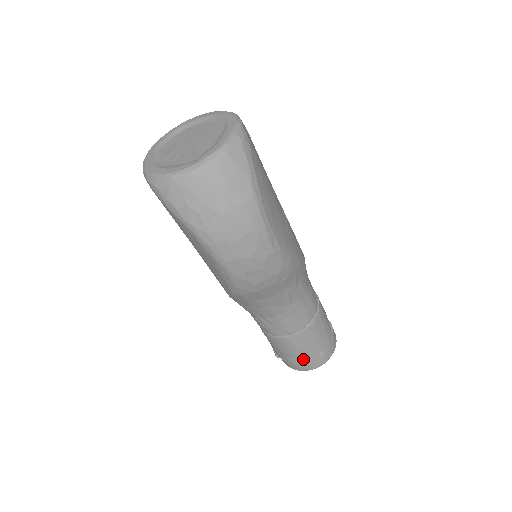
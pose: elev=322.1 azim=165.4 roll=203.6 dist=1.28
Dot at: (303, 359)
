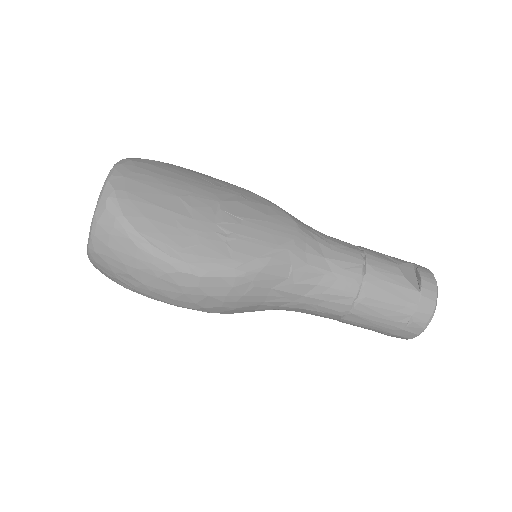
Dot at: (390, 331)
